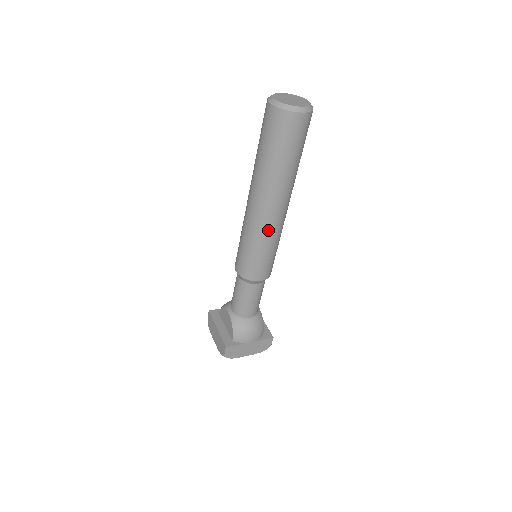
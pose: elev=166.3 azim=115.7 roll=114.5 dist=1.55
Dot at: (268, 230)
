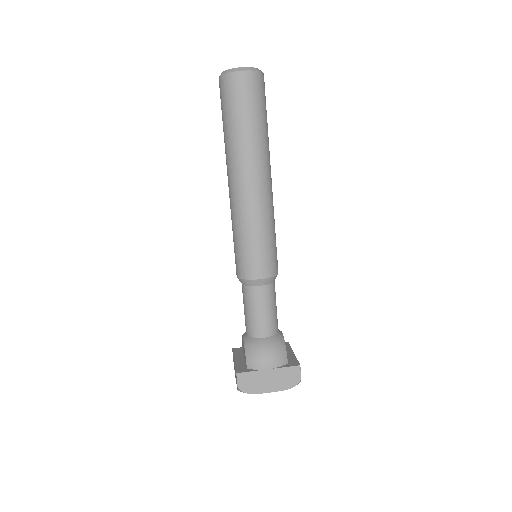
Dot at: (249, 209)
